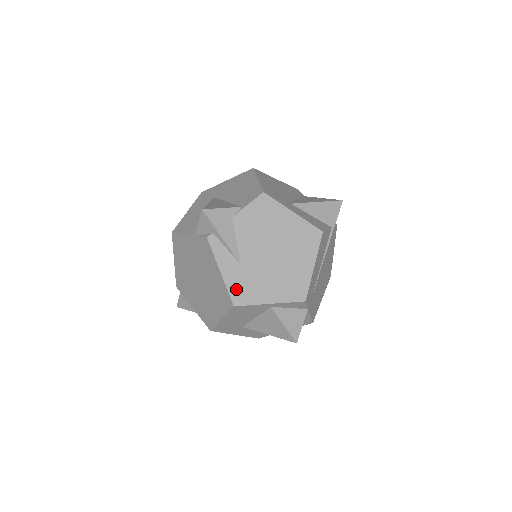
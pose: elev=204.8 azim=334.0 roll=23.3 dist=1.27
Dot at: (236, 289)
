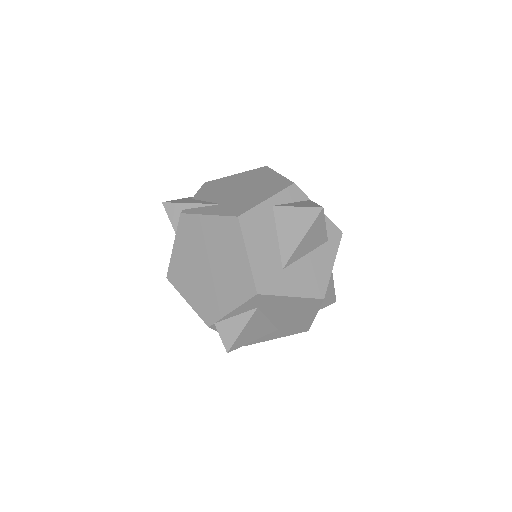
Dot at: (230, 212)
